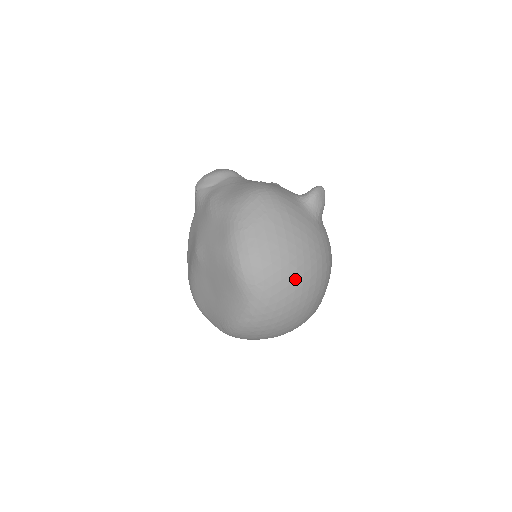
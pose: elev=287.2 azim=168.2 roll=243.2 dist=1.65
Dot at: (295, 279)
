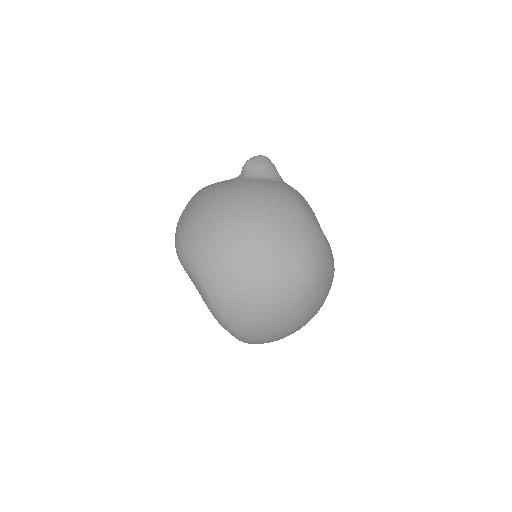
Dot at: (216, 227)
